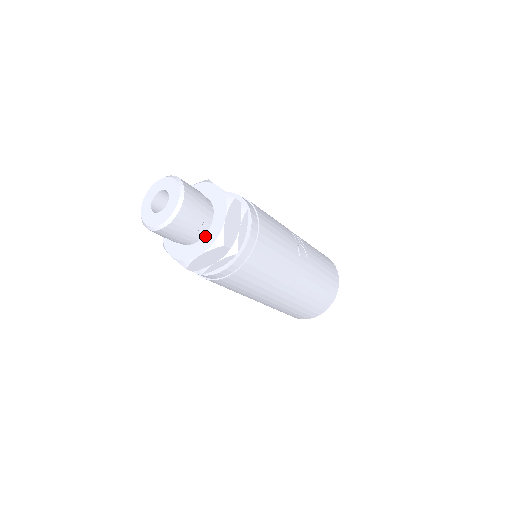
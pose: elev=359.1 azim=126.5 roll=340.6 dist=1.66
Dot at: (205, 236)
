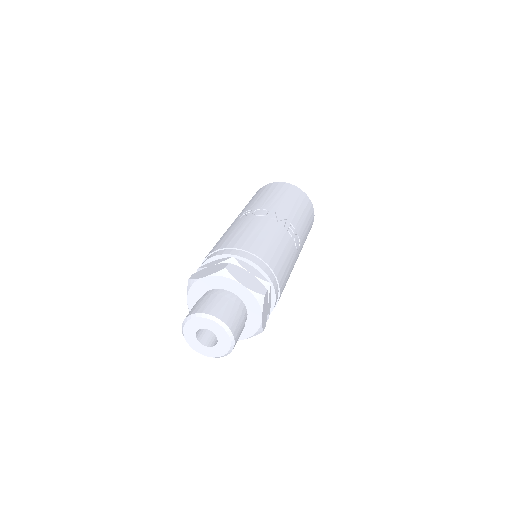
Dot at: occluded
